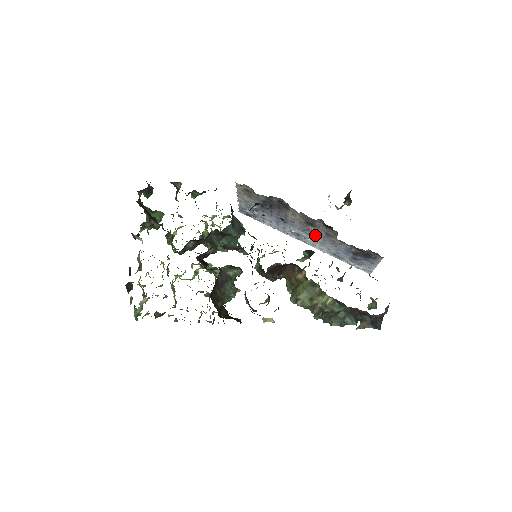
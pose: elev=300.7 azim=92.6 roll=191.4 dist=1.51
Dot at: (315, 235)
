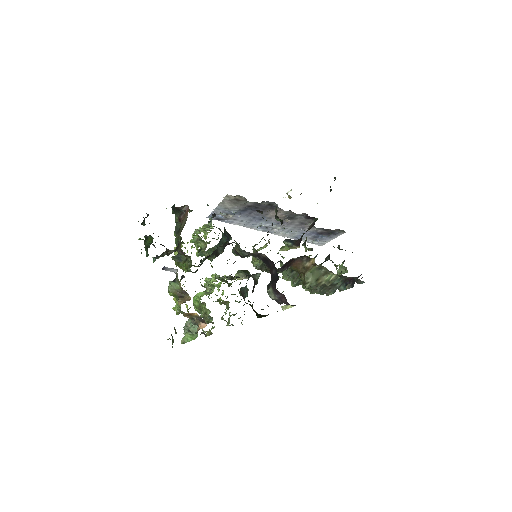
Dot at: (286, 225)
